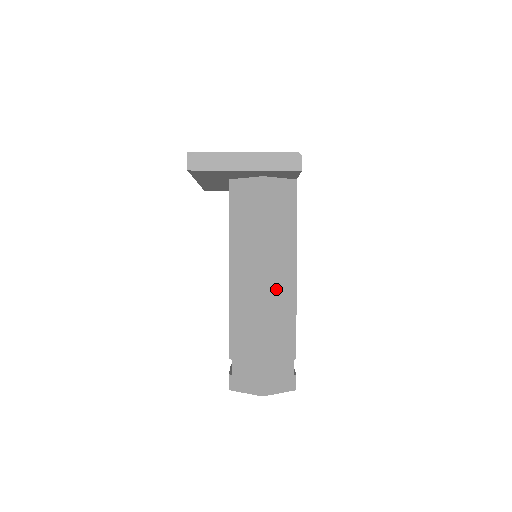
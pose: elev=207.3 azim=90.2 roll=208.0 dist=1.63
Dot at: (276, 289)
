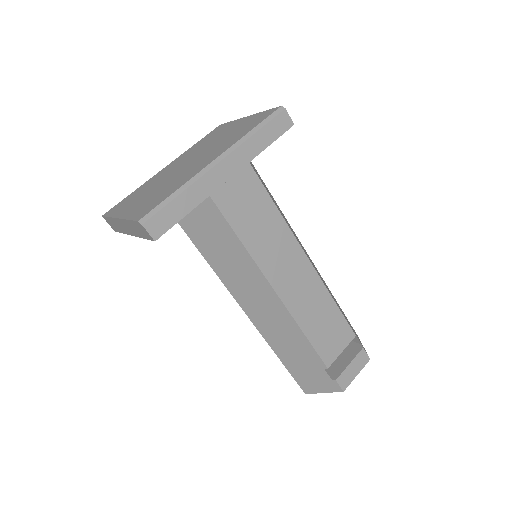
Dot at: (262, 314)
